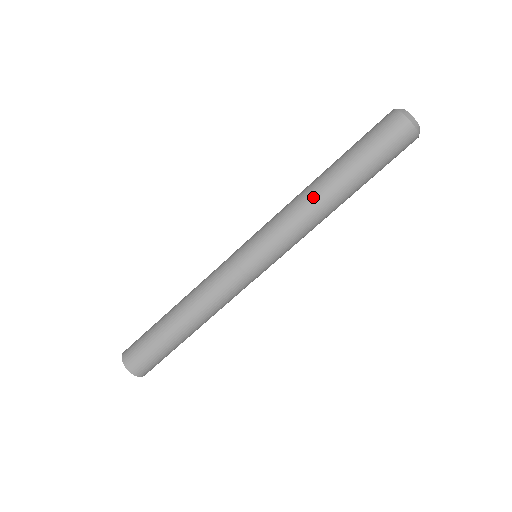
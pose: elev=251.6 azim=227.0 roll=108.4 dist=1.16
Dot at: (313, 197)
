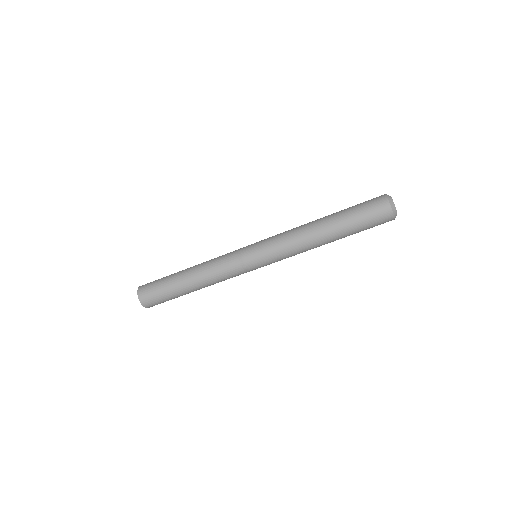
Dot at: (314, 245)
